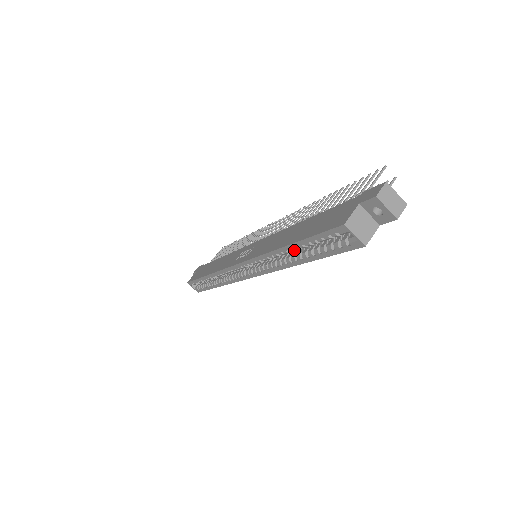
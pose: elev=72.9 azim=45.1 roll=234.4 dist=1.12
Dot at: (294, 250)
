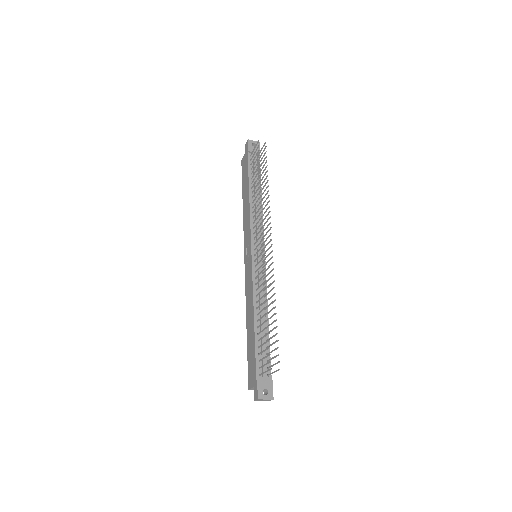
Dot at: occluded
